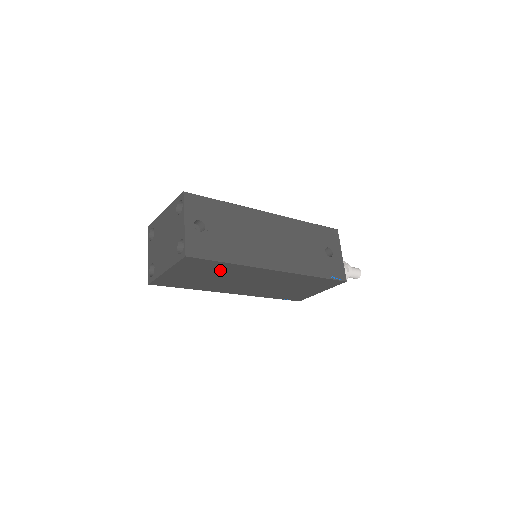
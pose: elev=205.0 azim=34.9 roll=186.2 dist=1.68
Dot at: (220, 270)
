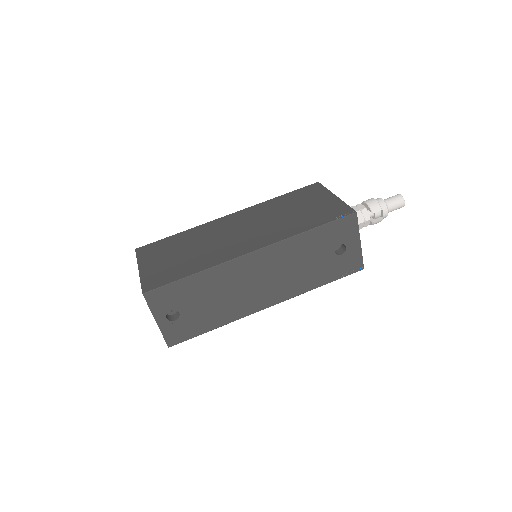
Dot at: occluded
